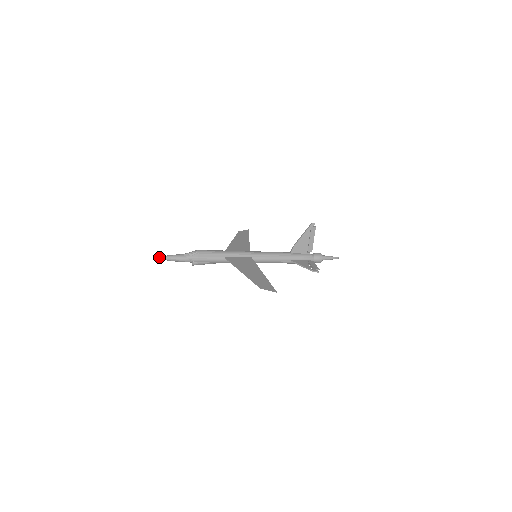
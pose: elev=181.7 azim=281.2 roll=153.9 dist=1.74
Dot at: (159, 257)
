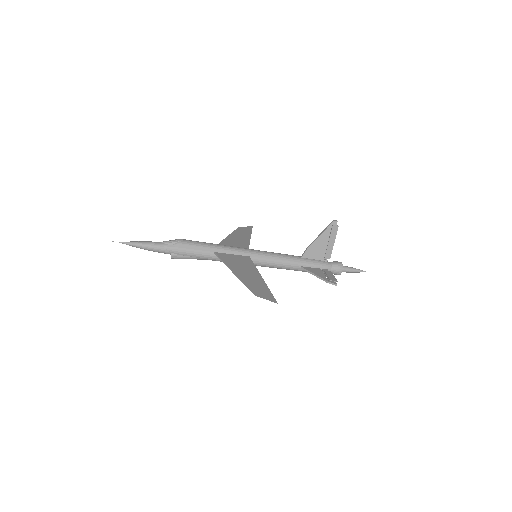
Dot at: (127, 242)
